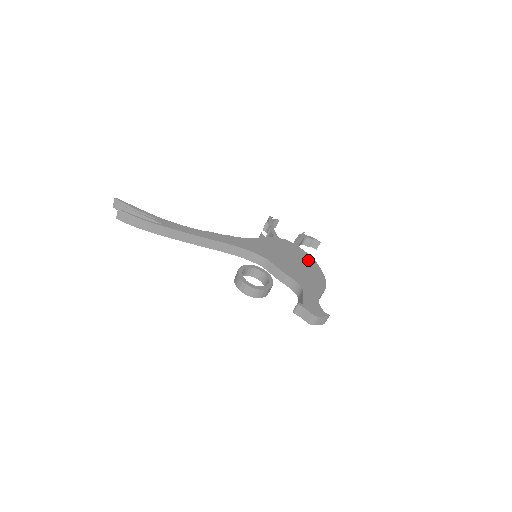
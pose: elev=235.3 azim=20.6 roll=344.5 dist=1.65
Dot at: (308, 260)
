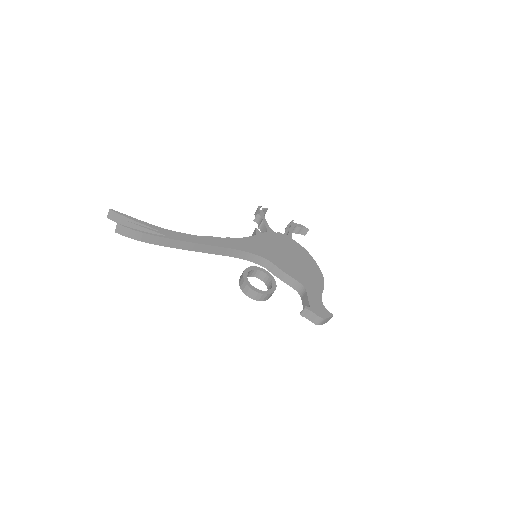
Dot at: (303, 254)
